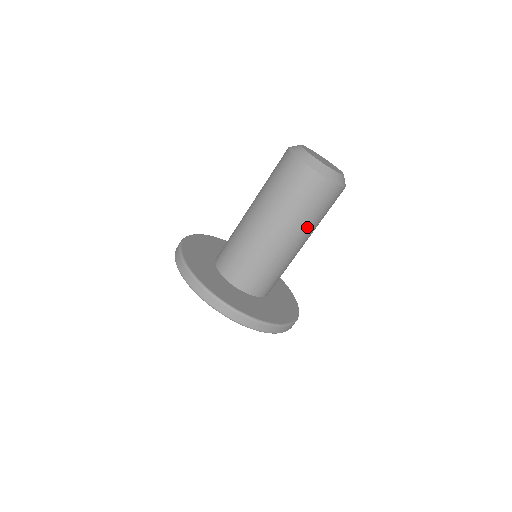
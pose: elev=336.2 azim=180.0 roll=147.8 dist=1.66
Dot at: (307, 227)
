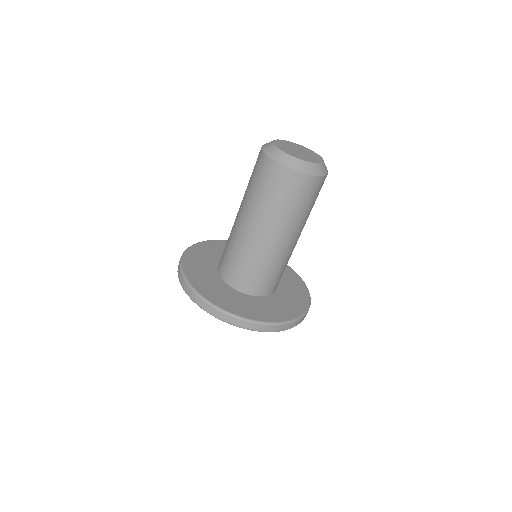
Dot at: occluded
